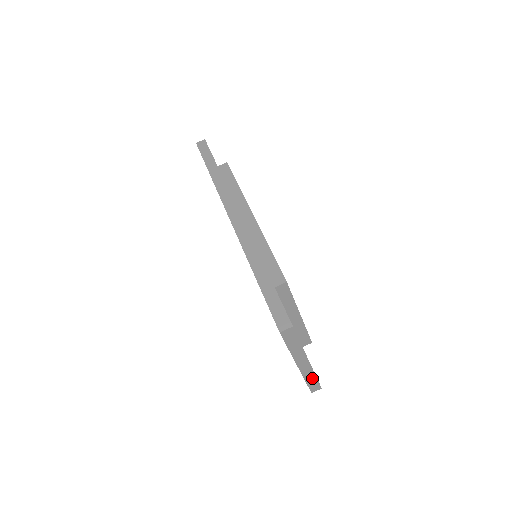
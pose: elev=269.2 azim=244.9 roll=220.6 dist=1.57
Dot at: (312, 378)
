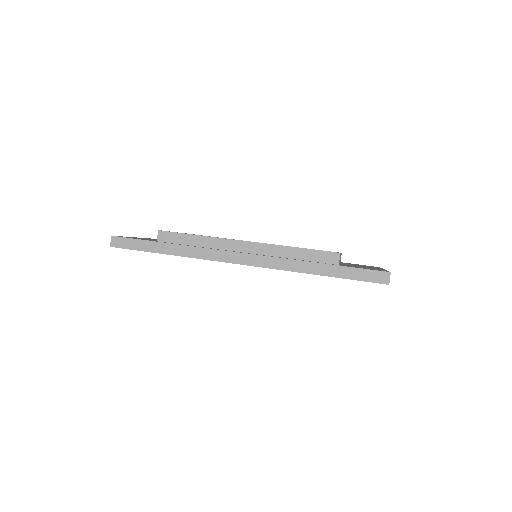
Dot at: occluded
